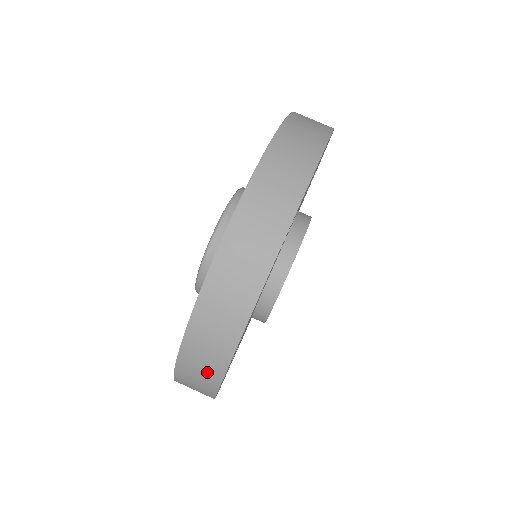
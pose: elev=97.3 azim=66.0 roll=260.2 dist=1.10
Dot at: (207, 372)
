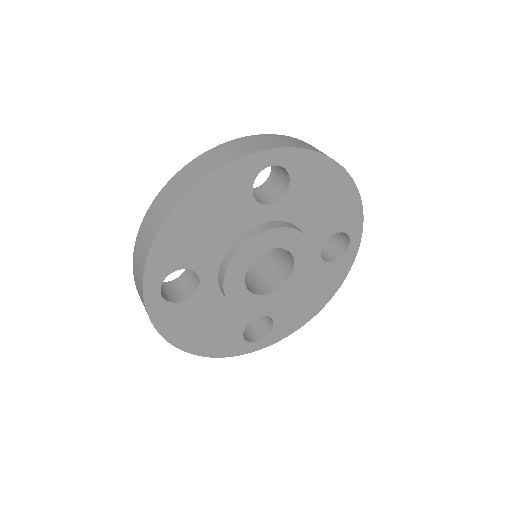
Dot at: (152, 228)
